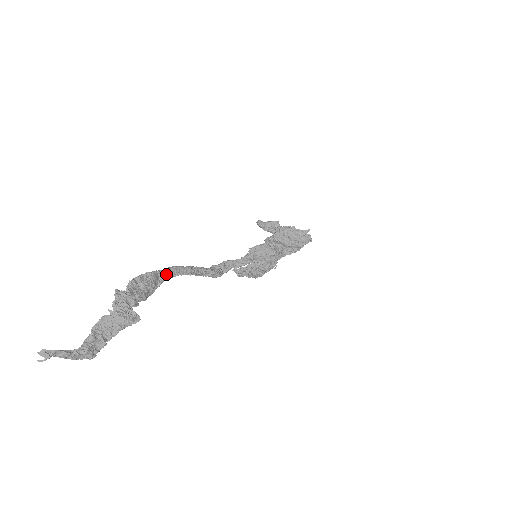
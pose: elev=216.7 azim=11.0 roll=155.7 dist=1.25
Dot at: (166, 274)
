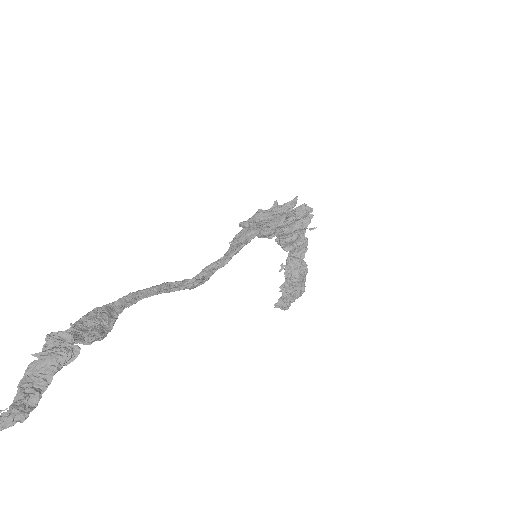
Dot at: (124, 303)
